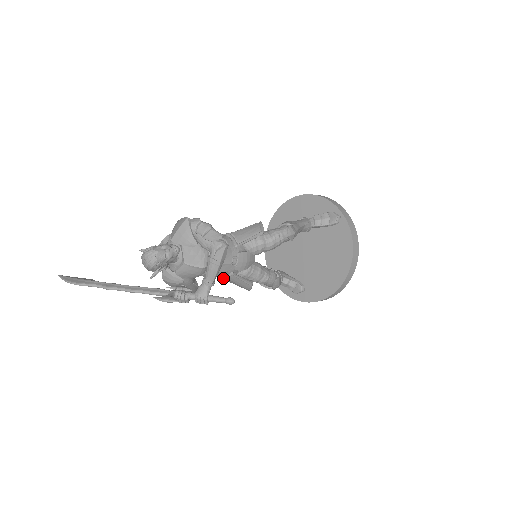
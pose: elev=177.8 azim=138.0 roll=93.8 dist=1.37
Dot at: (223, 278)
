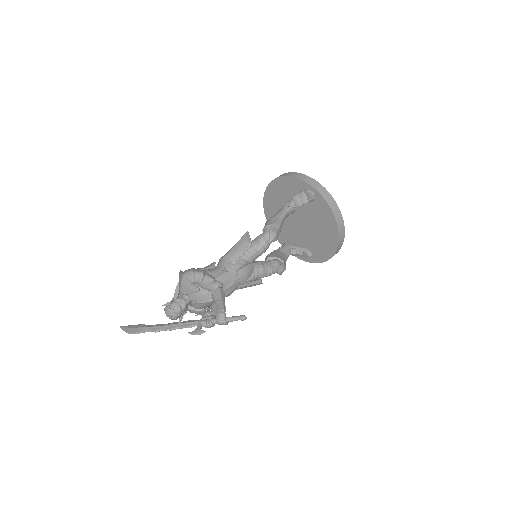
Dot at: occluded
